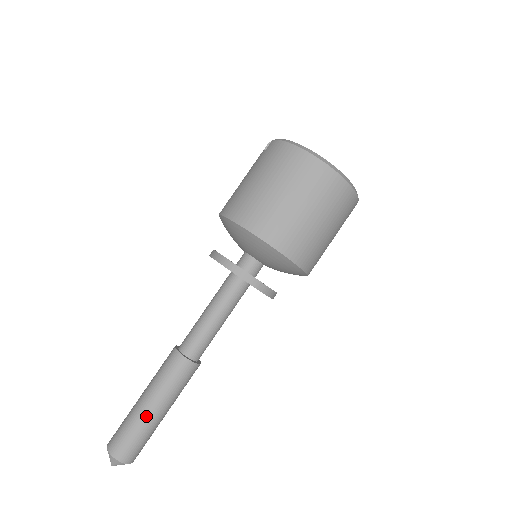
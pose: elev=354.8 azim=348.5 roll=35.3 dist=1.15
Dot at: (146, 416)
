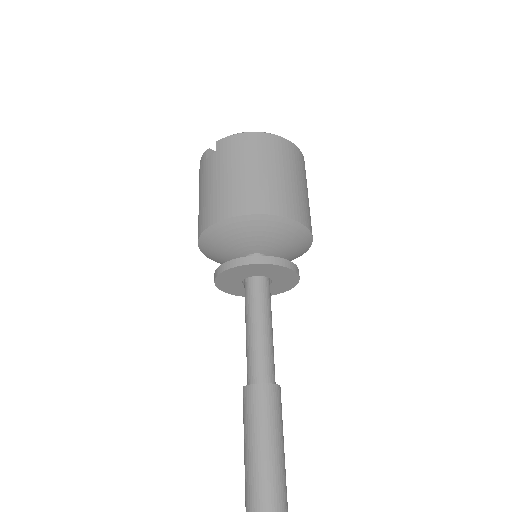
Dot at: (277, 478)
